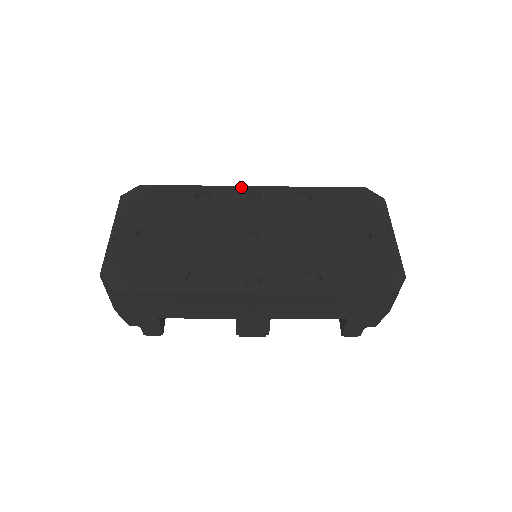
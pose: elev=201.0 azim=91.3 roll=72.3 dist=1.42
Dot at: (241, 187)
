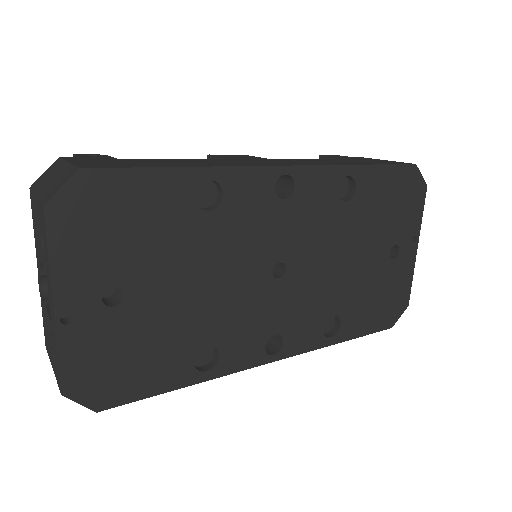
Dot at: (268, 169)
